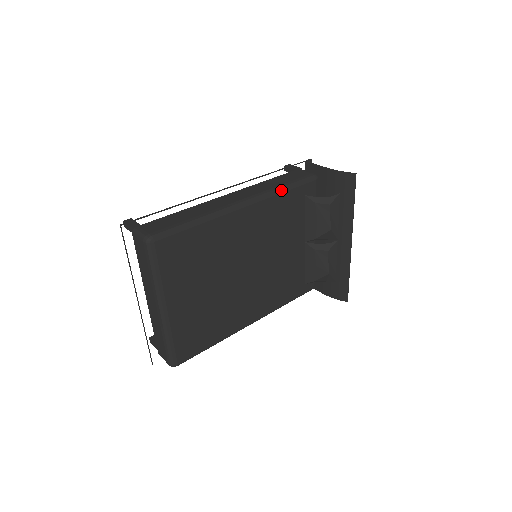
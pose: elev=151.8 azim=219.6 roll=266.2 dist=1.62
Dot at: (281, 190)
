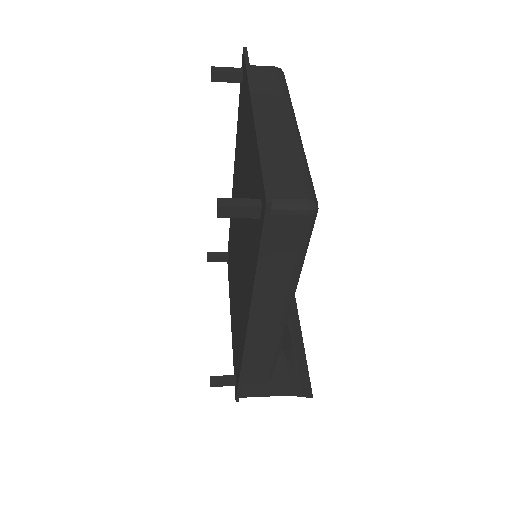
Dot at: occluded
